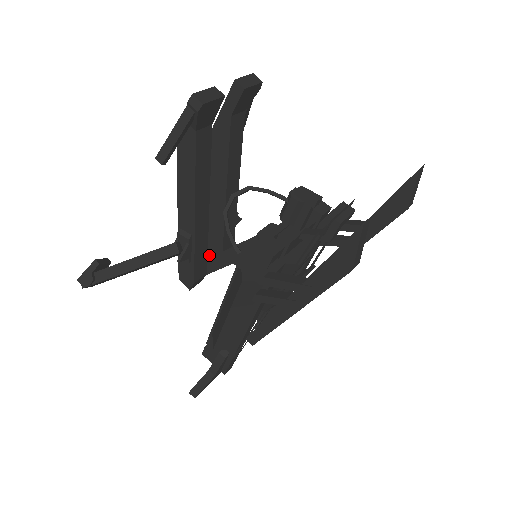
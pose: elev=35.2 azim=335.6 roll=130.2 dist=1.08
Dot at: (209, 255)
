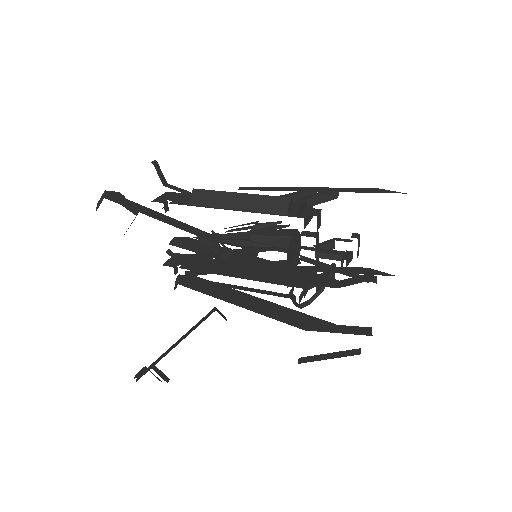
Dot at: occluded
